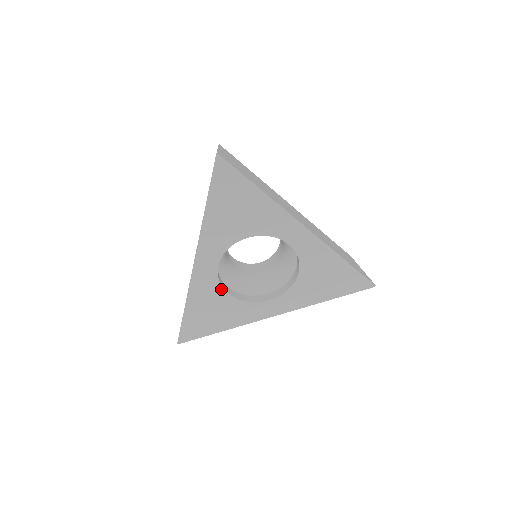
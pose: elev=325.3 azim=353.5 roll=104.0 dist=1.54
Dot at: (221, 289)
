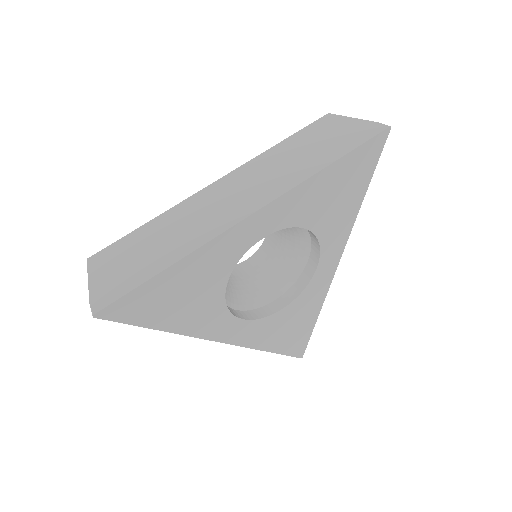
Dot at: (271, 317)
